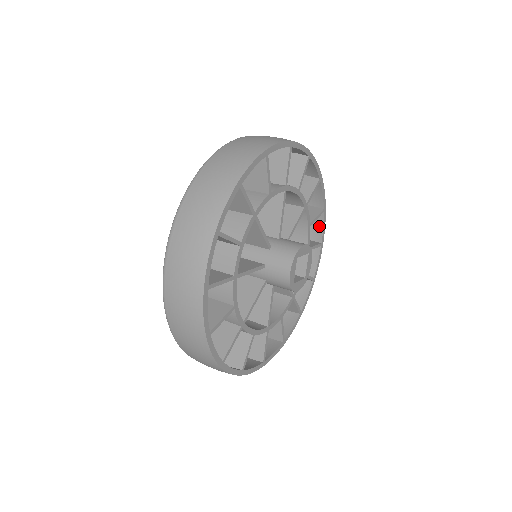
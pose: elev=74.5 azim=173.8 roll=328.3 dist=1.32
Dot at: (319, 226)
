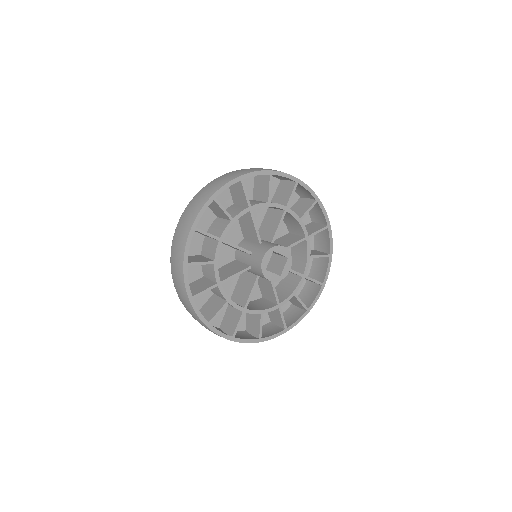
Dot at: occluded
